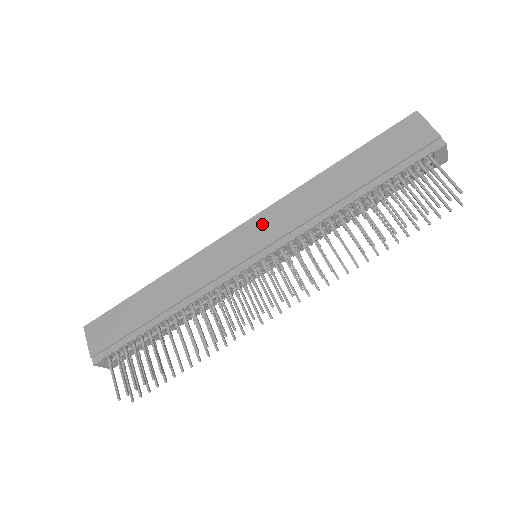
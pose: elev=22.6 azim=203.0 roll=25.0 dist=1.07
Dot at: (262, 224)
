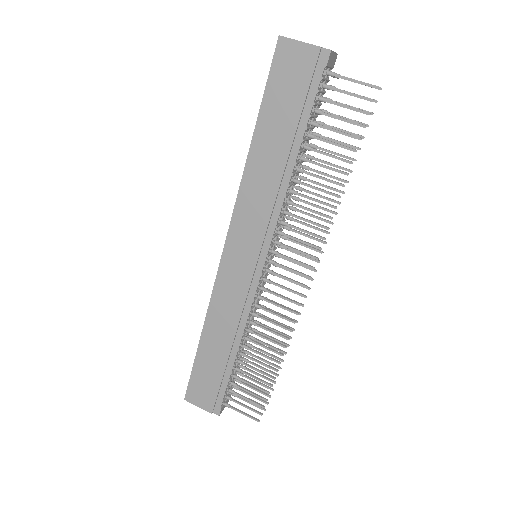
Dot at: (240, 234)
